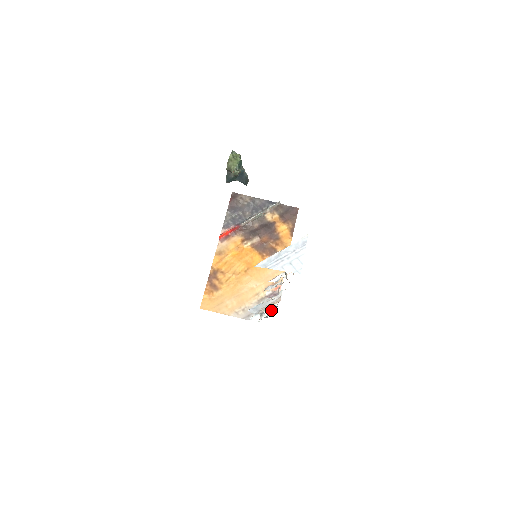
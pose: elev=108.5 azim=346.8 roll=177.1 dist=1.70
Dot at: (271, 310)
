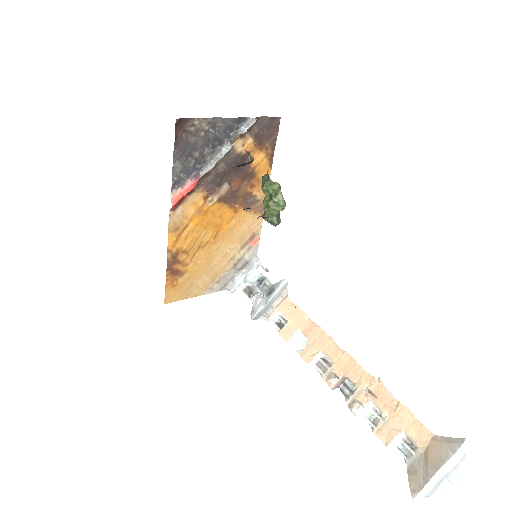
Dot at: (256, 278)
